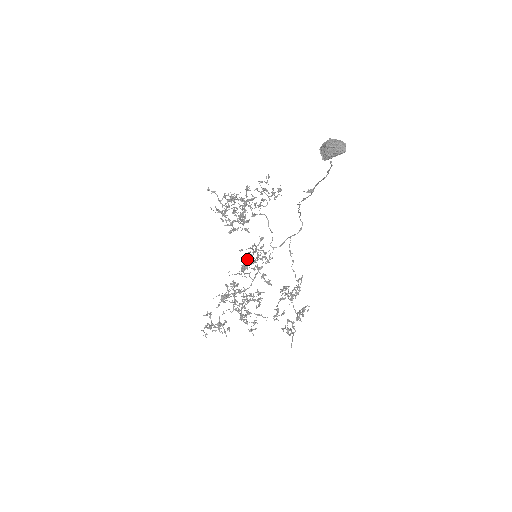
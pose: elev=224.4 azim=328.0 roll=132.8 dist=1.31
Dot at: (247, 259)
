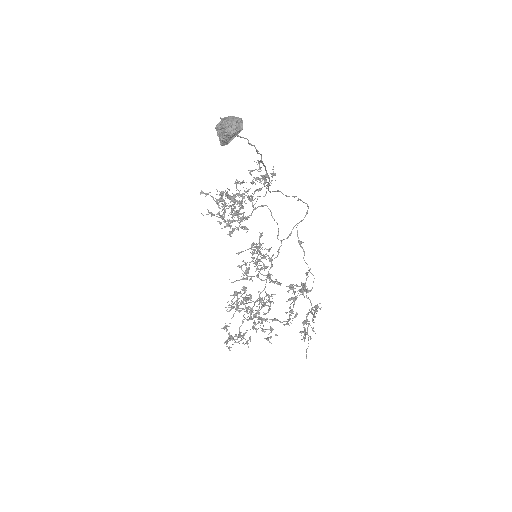
Dot at: (252, 260)
